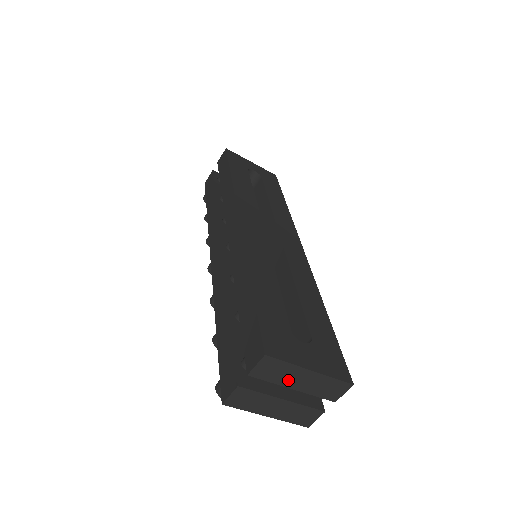
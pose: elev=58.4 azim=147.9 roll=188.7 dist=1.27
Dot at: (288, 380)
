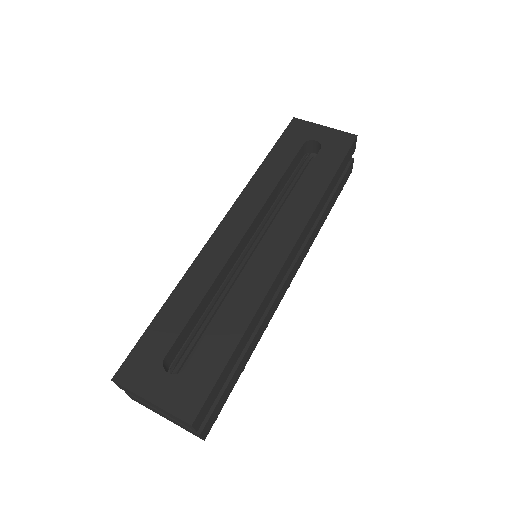
Dot at: (146, 402)
